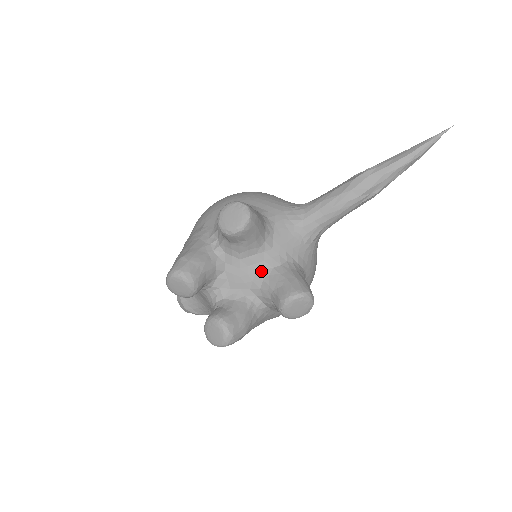
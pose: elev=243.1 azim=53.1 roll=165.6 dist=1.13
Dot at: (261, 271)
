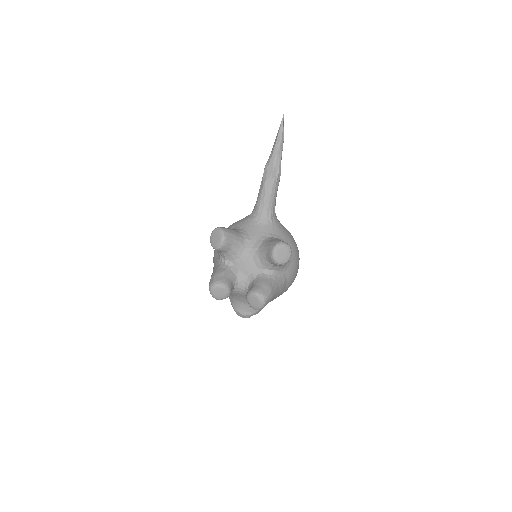
Dot at: (254, 254)
